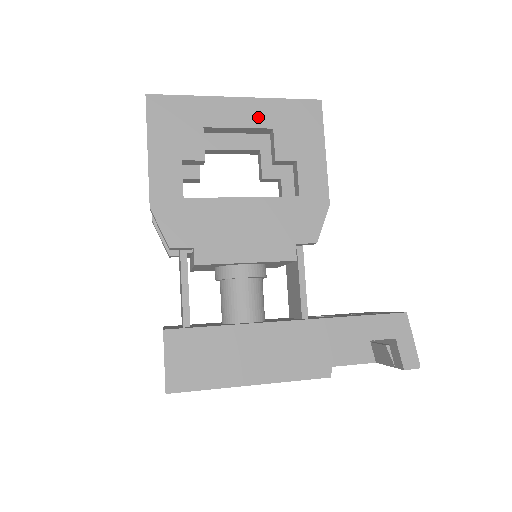
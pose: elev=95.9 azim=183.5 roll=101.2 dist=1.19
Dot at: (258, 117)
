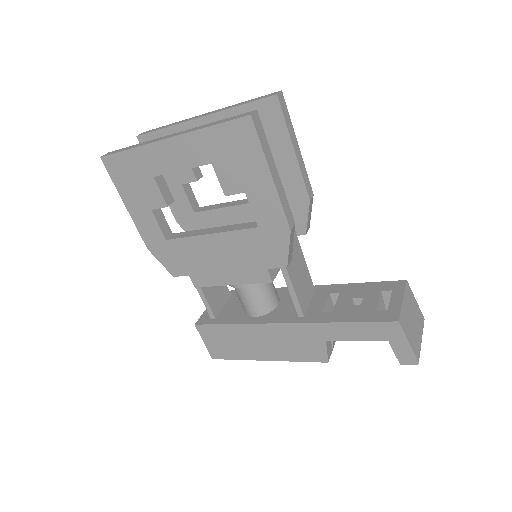
Dot at: (194, 155)
